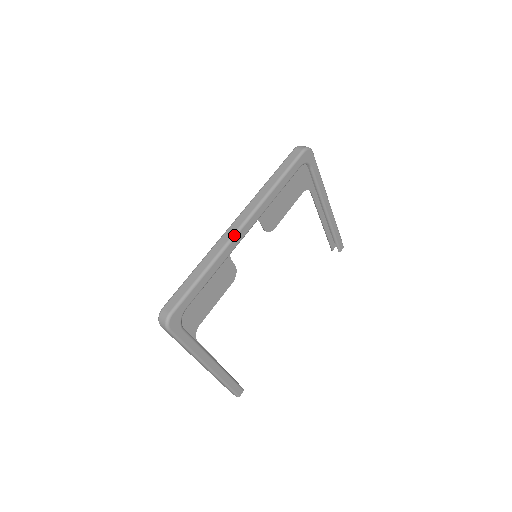
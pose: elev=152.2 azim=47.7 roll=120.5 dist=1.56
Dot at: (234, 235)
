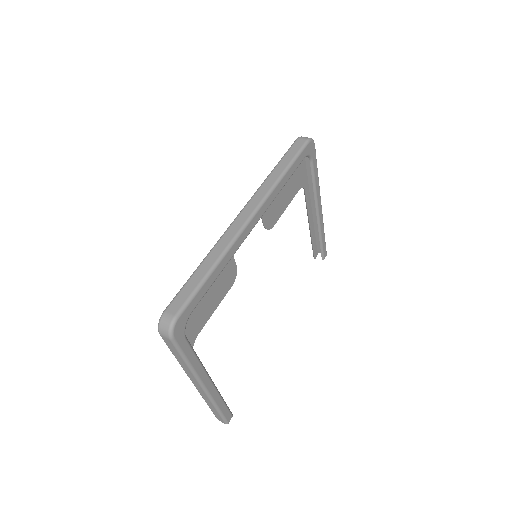
Dot at: (243, 227)
